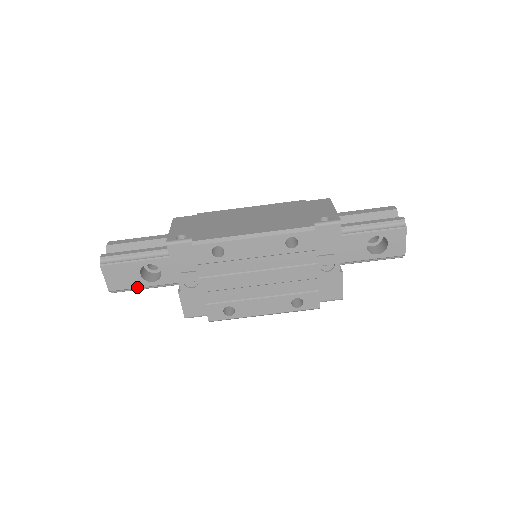
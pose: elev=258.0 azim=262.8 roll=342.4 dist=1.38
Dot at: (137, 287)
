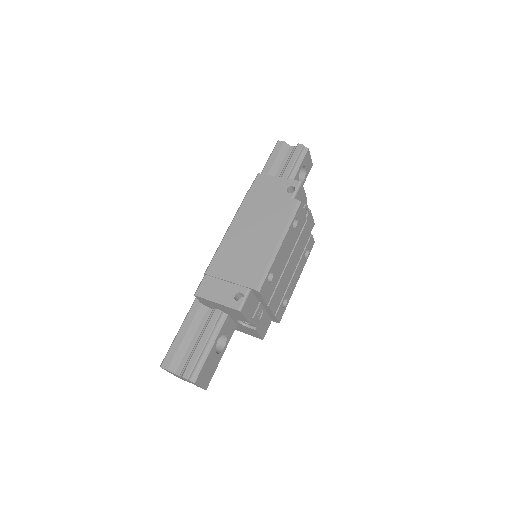
Dot at: (218, 363)
